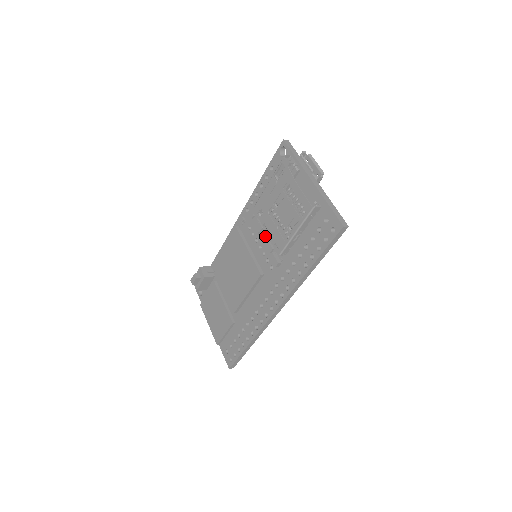
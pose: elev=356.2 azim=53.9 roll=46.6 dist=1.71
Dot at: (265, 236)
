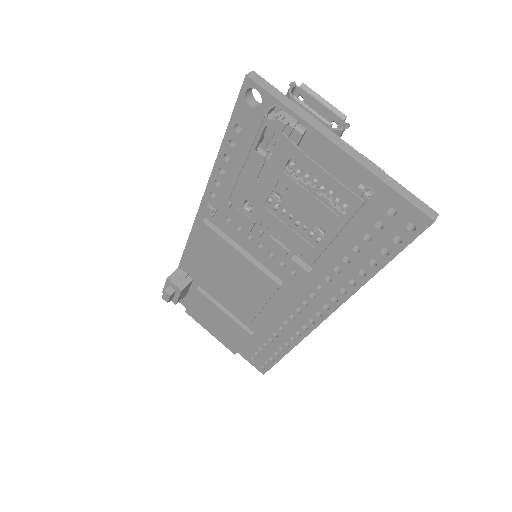
Dot at: (264, 232)
